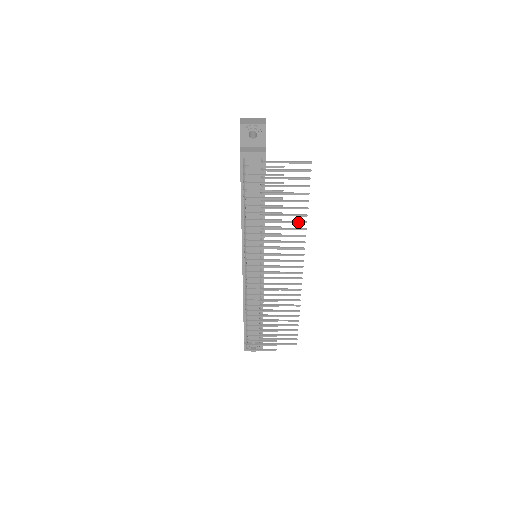
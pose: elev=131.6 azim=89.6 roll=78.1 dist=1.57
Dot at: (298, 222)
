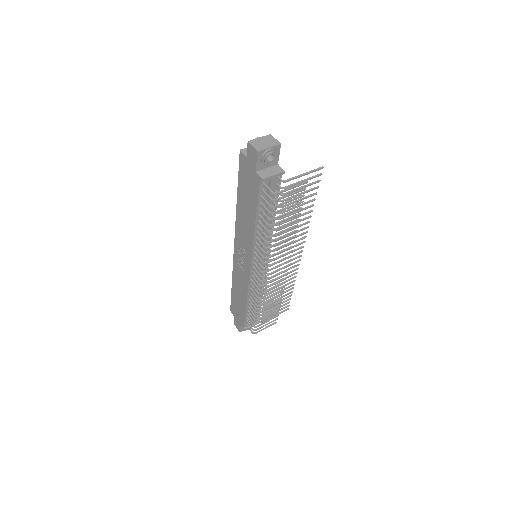
Dot at: (305, 219)
